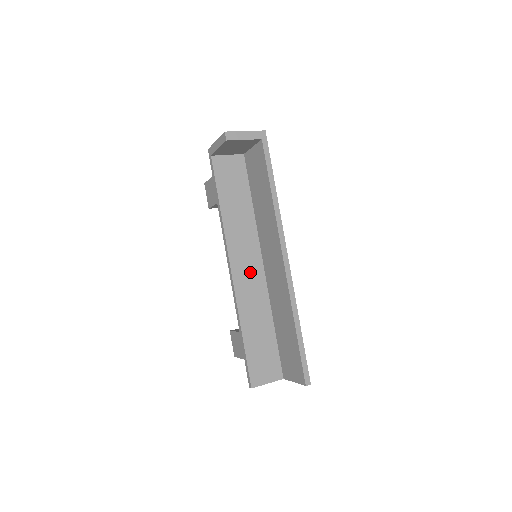
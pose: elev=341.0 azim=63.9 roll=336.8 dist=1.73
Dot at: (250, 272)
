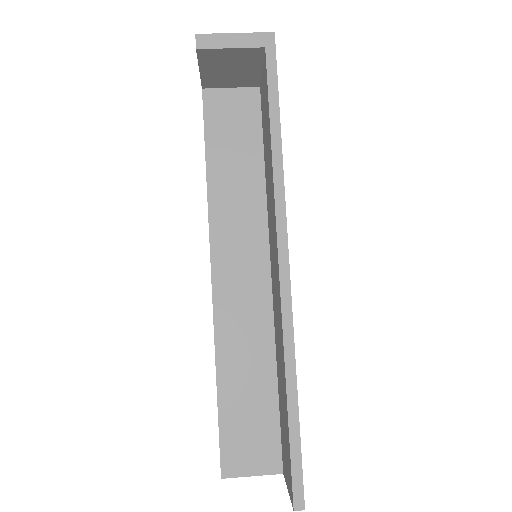
Dot at: (245, 282)
